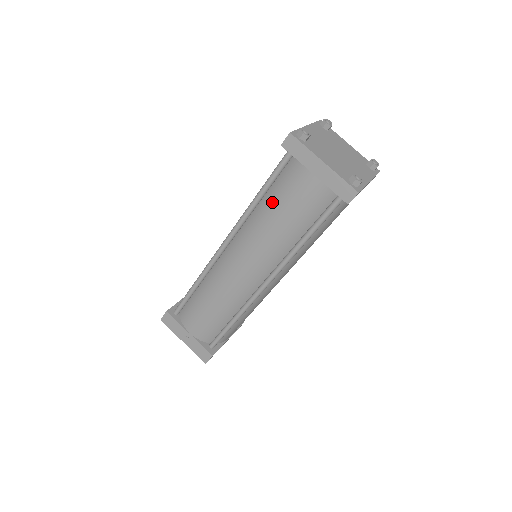
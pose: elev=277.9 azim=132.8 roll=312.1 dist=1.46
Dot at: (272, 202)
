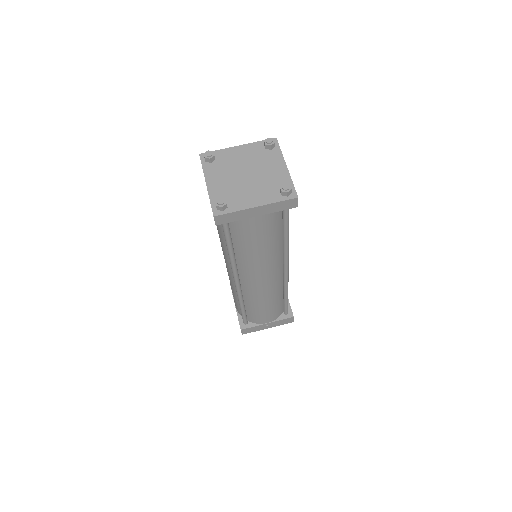
Dot at: (244, 246)
